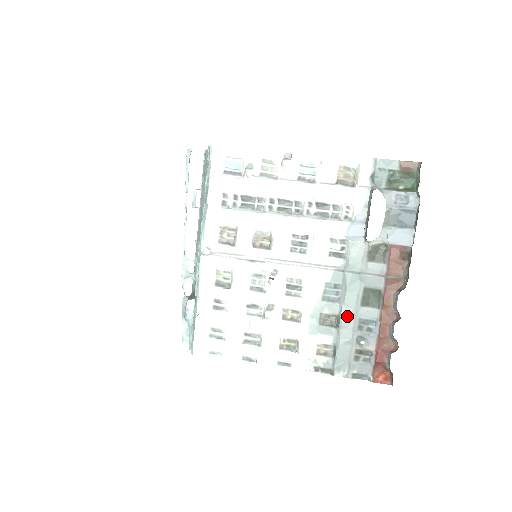
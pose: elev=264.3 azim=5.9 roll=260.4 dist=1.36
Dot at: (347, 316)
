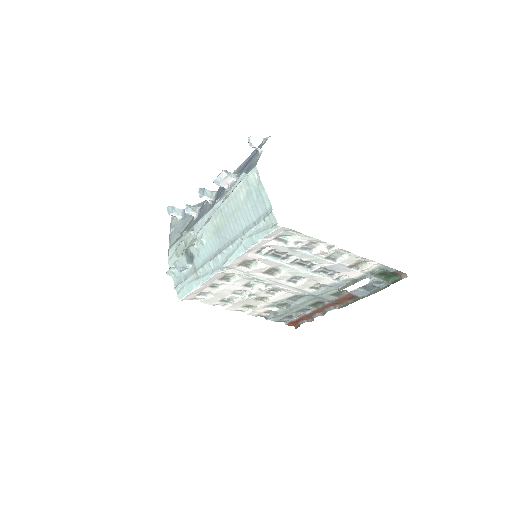
Dot at: (296, 307)
